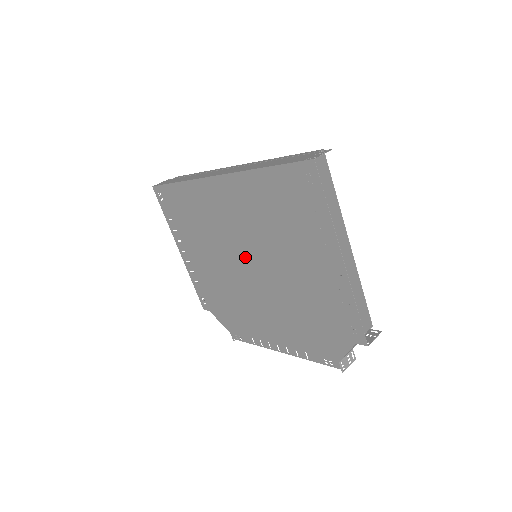
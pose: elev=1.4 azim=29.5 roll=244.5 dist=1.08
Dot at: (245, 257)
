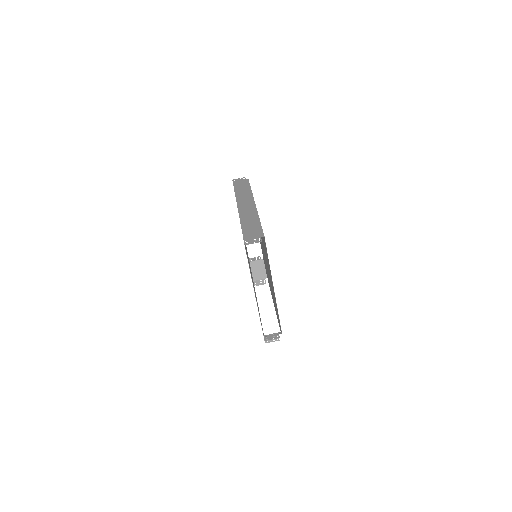
Dot at: occluded
